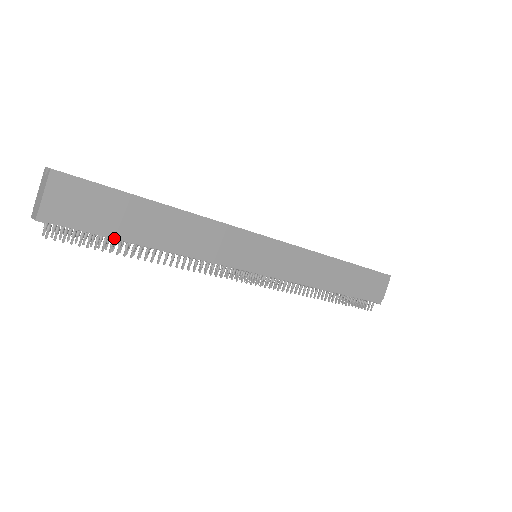
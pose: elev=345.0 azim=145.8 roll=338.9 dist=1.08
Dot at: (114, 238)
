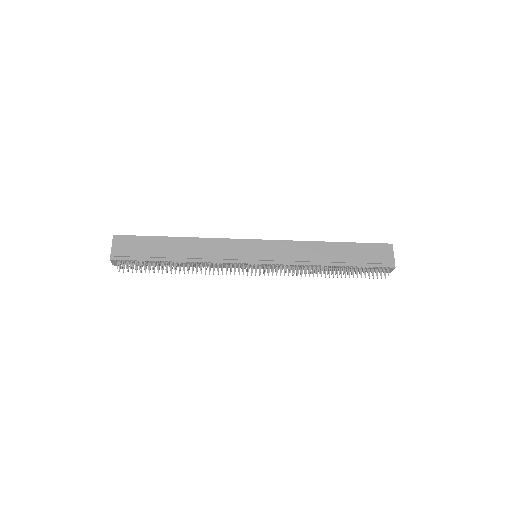
Dot at: (153, 261)
